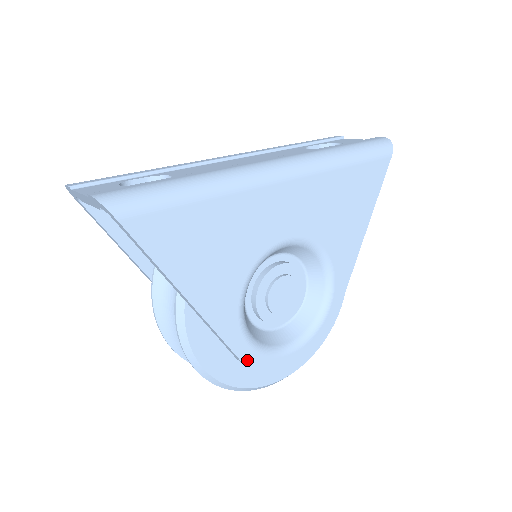
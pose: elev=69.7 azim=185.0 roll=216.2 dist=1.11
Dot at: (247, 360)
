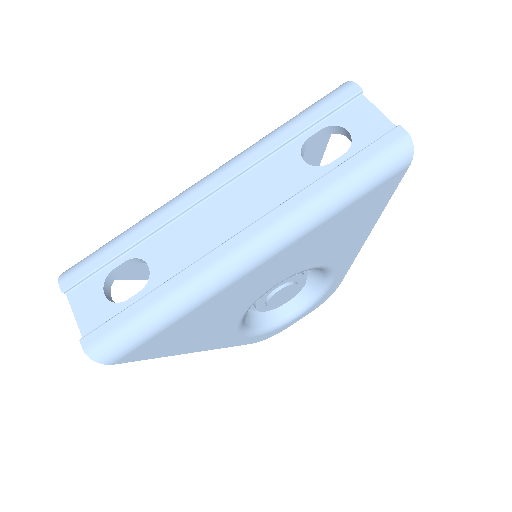
Dot at: (255, 341)
